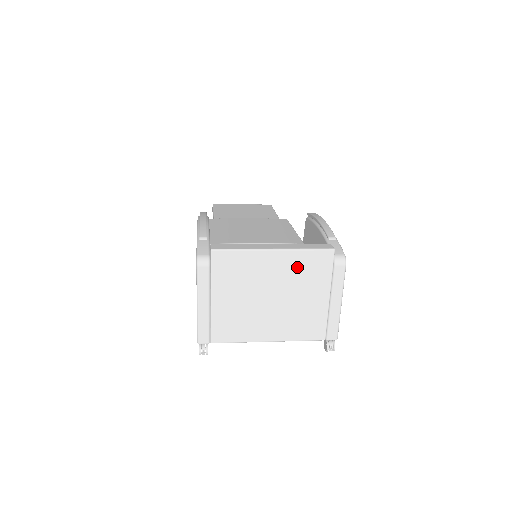
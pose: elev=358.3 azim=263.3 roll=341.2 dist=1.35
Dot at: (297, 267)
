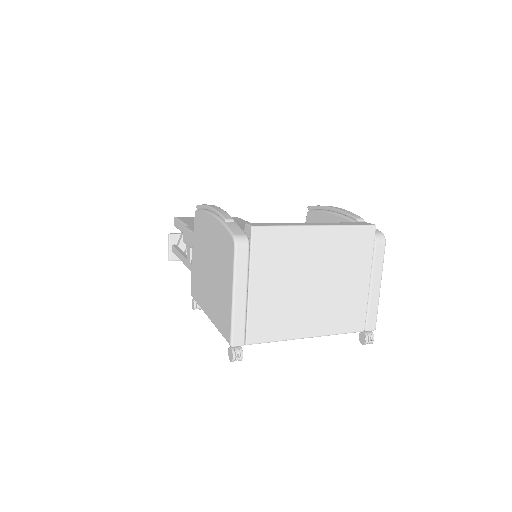
Dot at: (340, 246)
